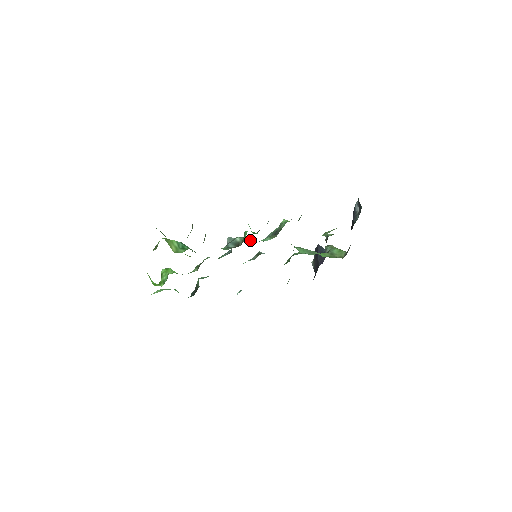
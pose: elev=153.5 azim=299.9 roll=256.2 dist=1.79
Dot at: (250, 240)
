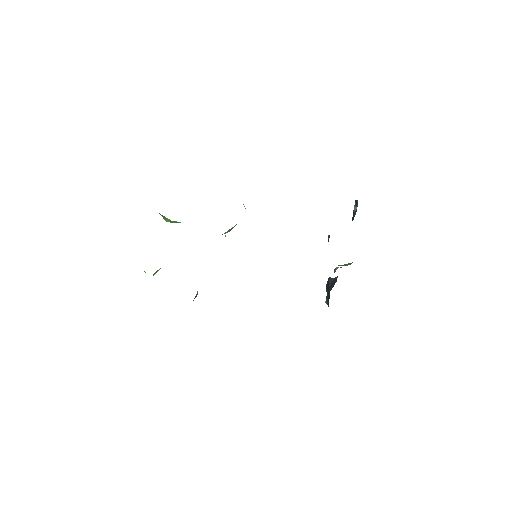
Dot at: occluded
